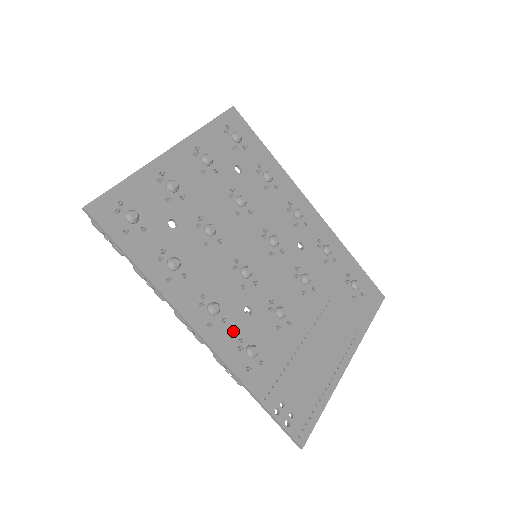
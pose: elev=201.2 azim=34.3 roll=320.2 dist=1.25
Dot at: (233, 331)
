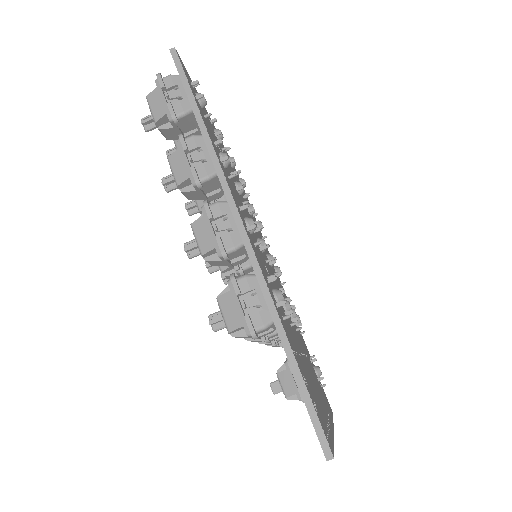
Dot at: (261, 262)
